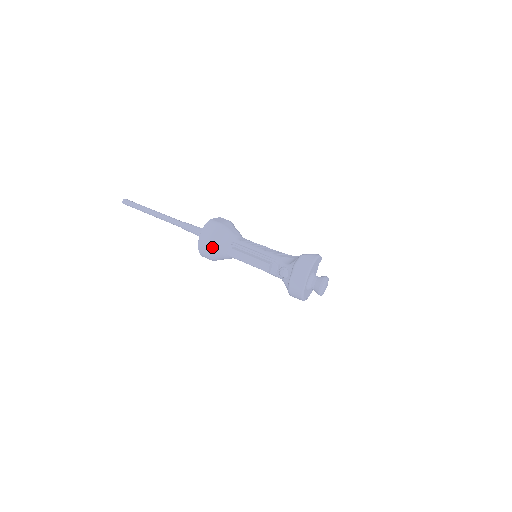
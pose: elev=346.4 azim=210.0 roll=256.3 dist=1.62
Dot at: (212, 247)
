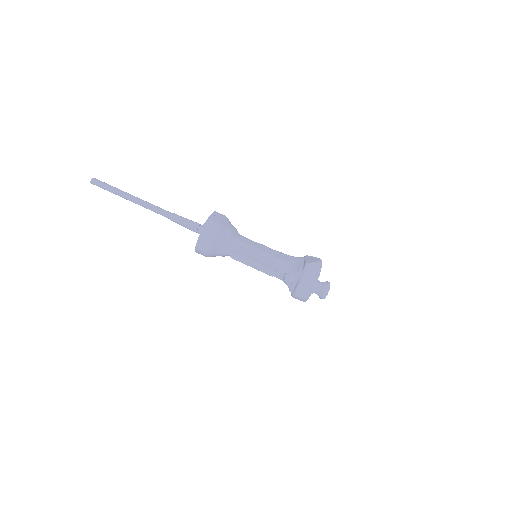
Dot at: (212, 249)
